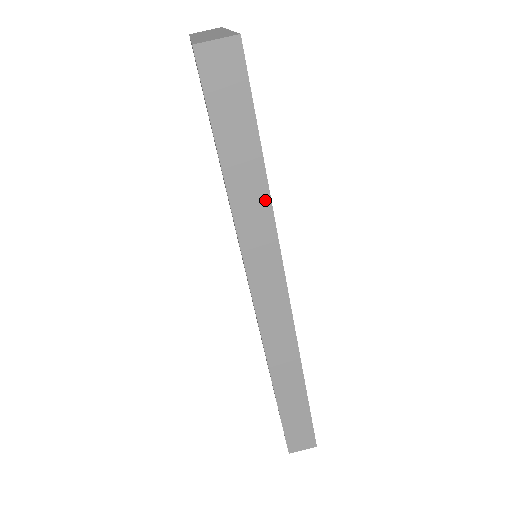
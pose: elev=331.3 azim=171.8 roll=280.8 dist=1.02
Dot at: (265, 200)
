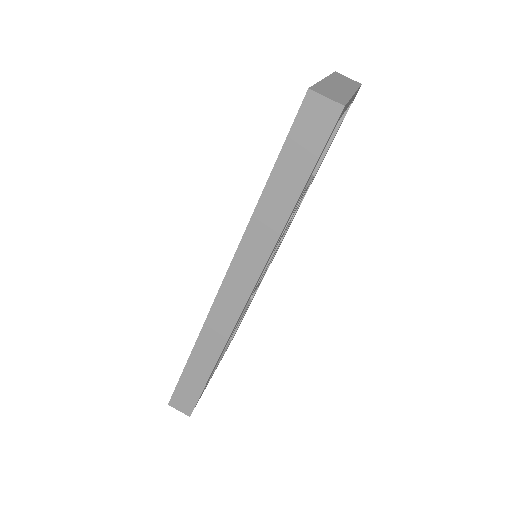
Dot at: (281, 223)
